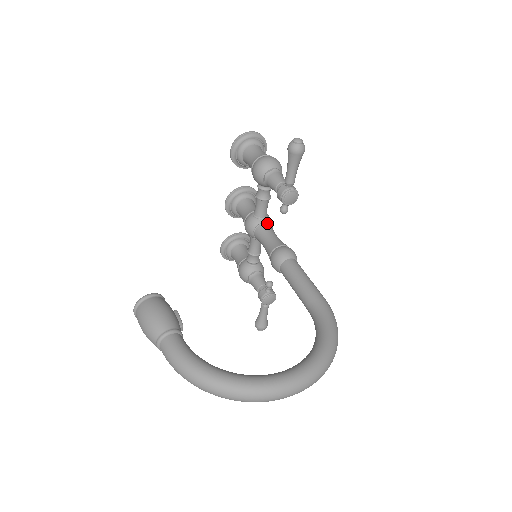
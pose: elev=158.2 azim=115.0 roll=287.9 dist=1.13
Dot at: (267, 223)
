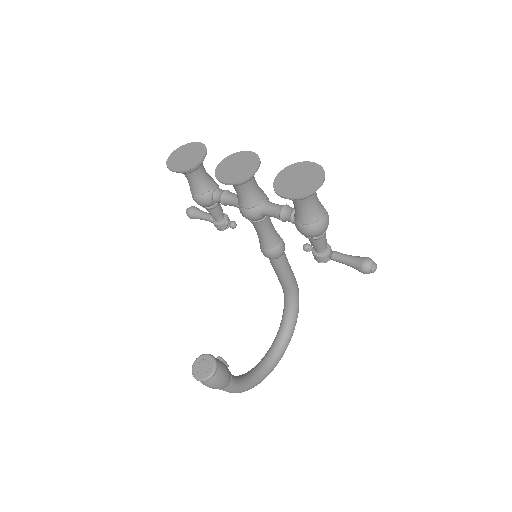
Dot at: occluded
